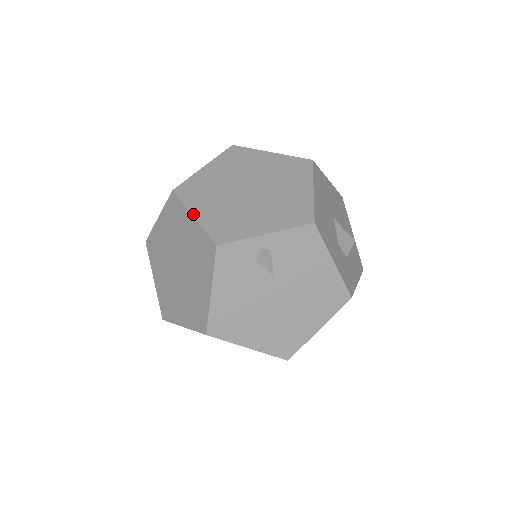
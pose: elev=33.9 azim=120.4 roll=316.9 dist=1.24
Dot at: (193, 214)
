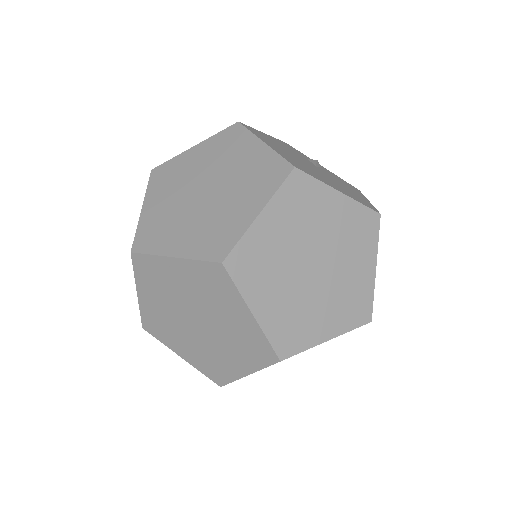
Dot at: occluded
